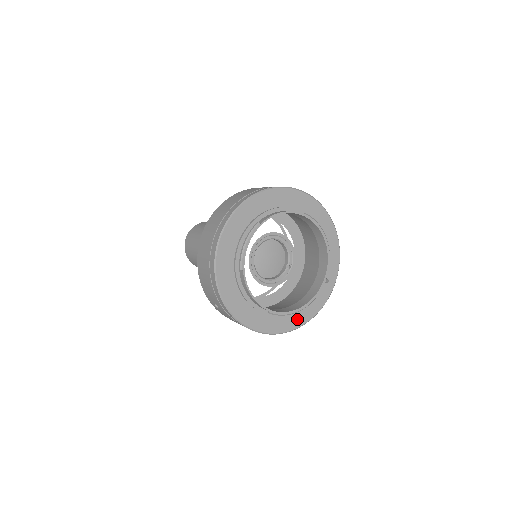
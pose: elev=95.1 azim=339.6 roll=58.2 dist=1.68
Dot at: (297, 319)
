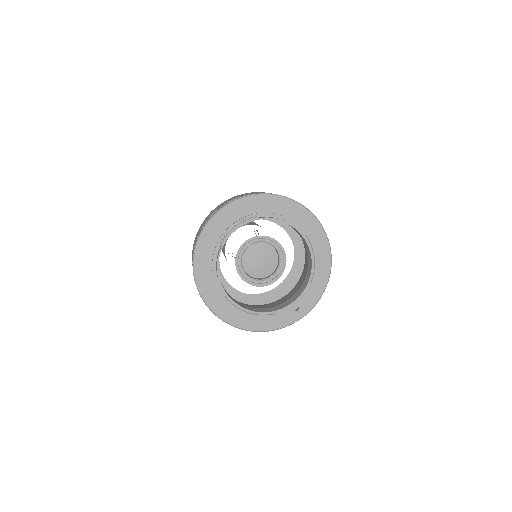
Dot at: (250, 322)
